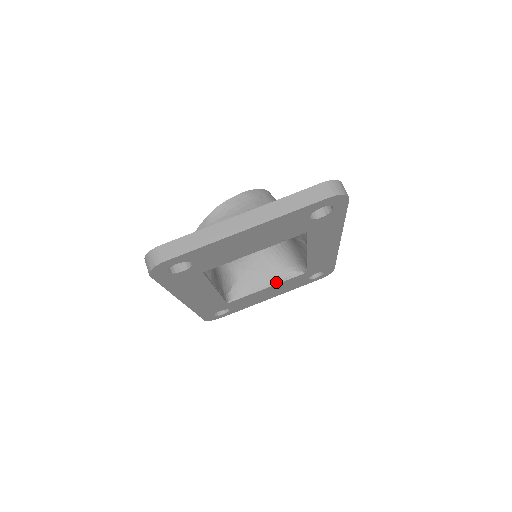
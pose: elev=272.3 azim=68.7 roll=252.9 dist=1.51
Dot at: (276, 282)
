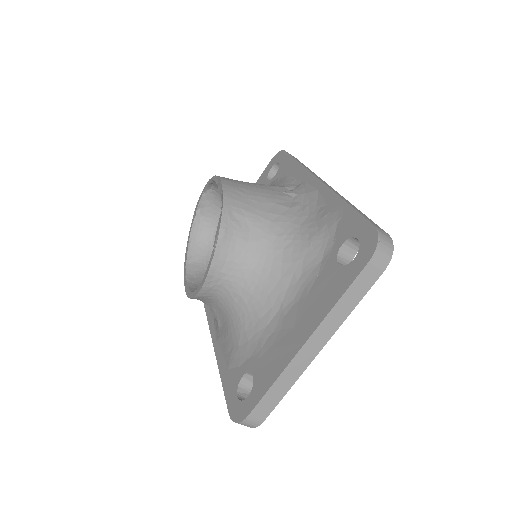
Dot at: occluded
